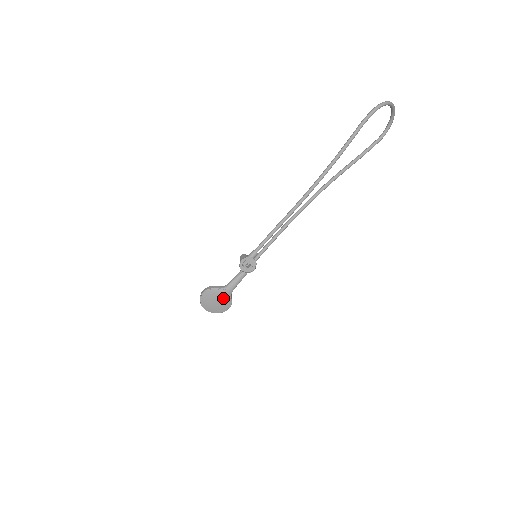
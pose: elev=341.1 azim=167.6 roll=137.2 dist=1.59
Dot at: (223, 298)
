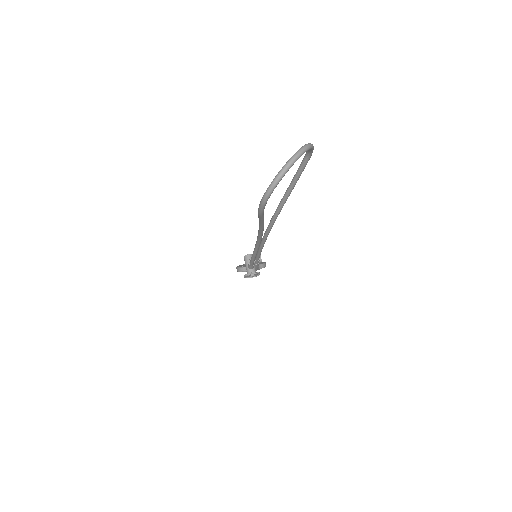
Dot at: occluded
